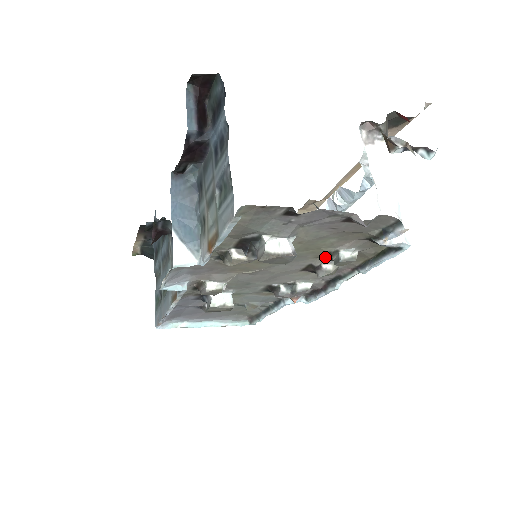
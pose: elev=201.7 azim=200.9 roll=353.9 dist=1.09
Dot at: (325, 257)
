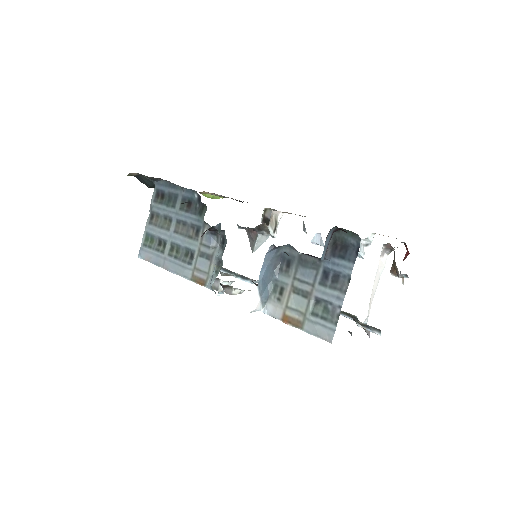
Dot at: occluded
